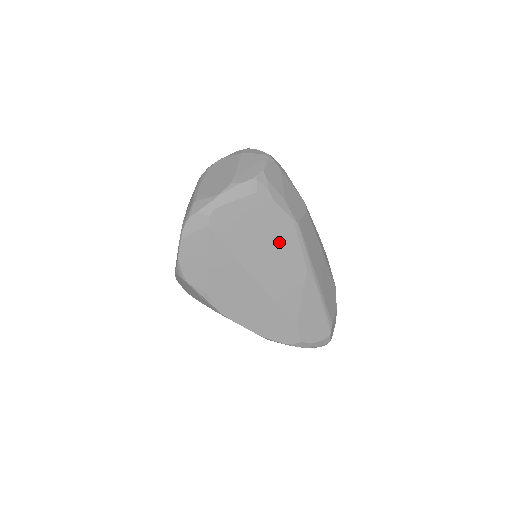
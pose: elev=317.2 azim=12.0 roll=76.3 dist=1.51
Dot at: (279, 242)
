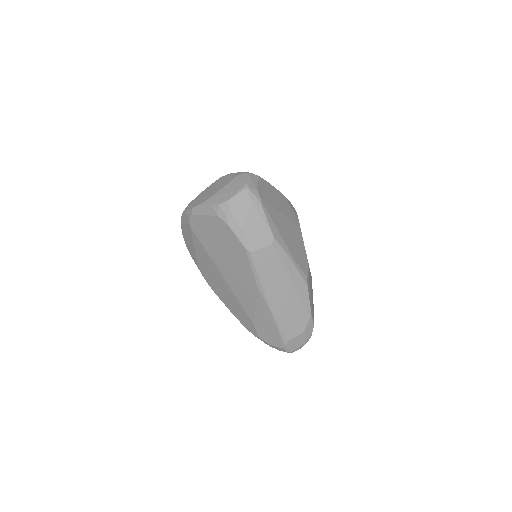
Dot at: (236, 259)
